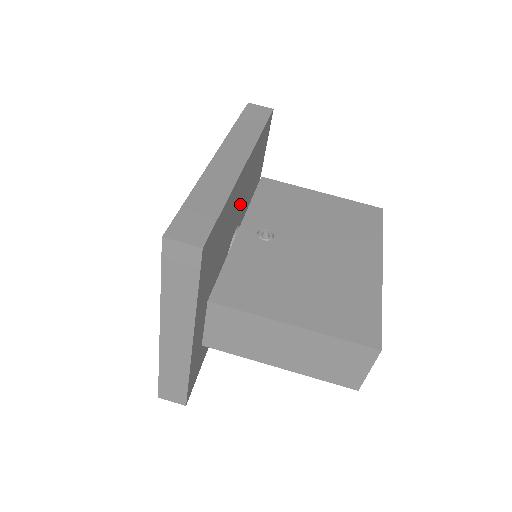
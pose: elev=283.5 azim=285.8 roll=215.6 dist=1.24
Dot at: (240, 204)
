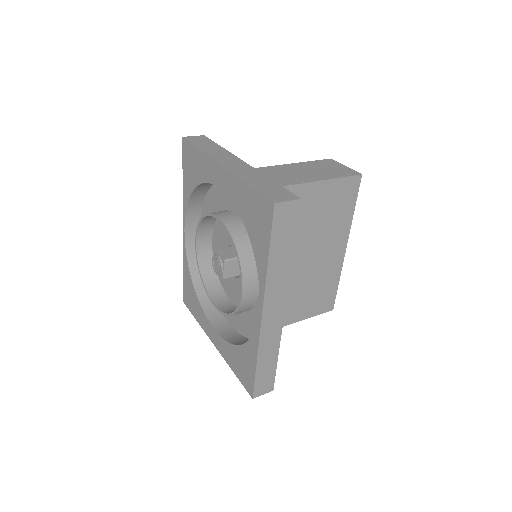
Dot at: occluded
